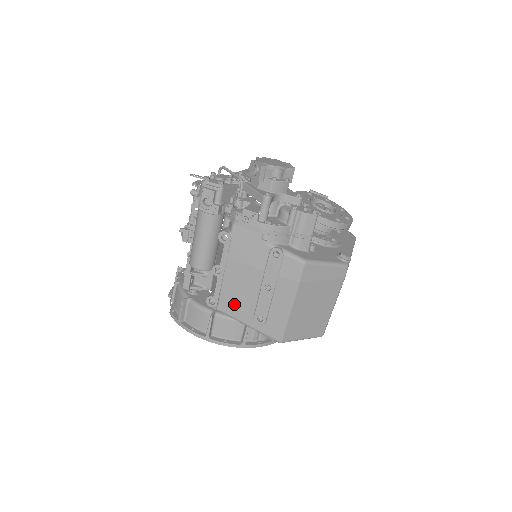
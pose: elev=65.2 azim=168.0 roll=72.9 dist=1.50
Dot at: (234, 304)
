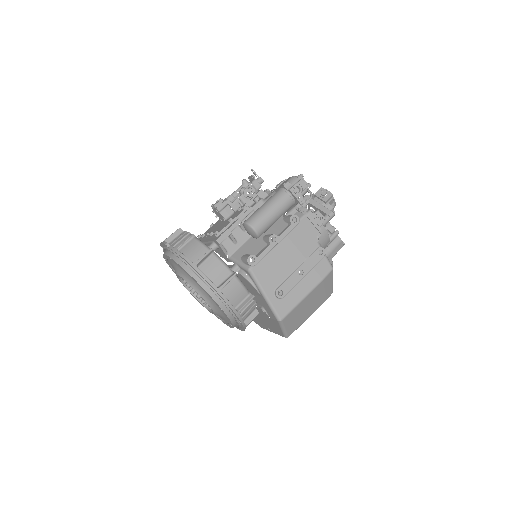
Dot at: (267, 272)
